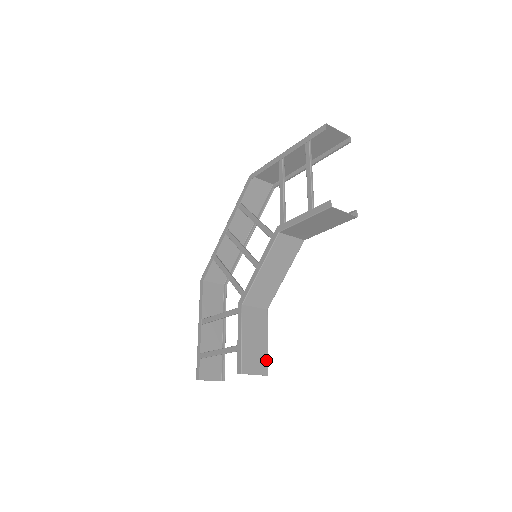
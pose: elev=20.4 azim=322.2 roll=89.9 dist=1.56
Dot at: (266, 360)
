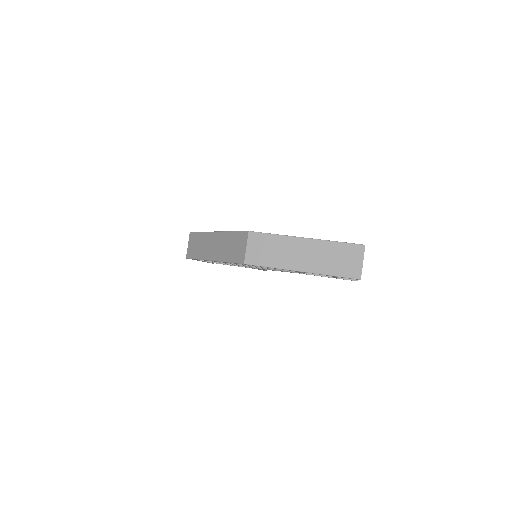
Dot at: occluded
